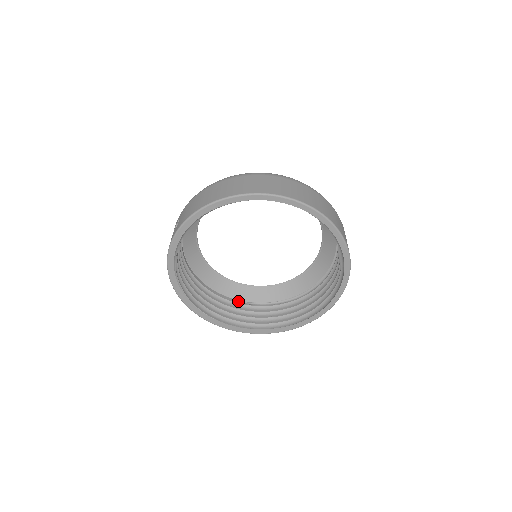
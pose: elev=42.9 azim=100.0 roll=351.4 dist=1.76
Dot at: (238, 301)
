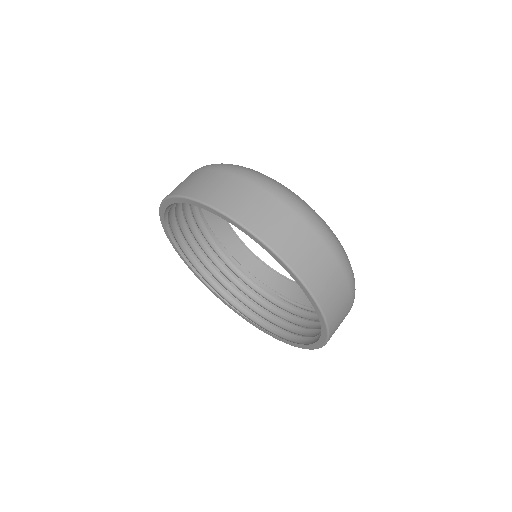
Dot at: (277, 294)
